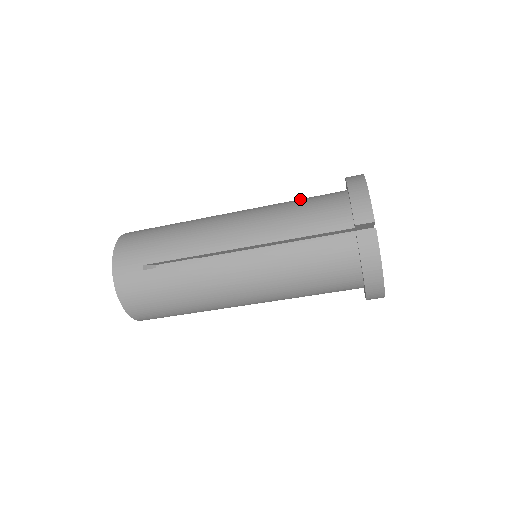
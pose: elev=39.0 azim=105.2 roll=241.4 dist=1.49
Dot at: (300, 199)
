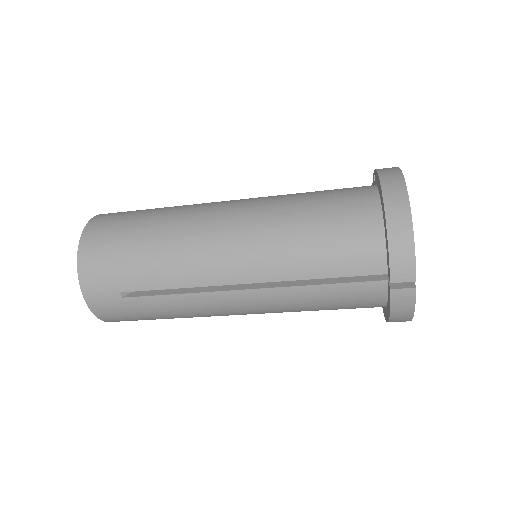
Dot at: (316, 207)
